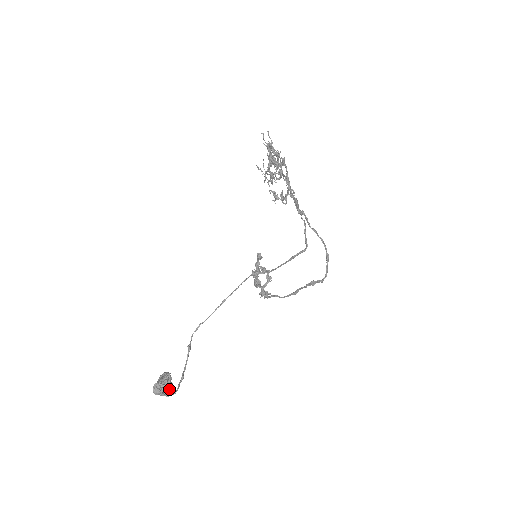
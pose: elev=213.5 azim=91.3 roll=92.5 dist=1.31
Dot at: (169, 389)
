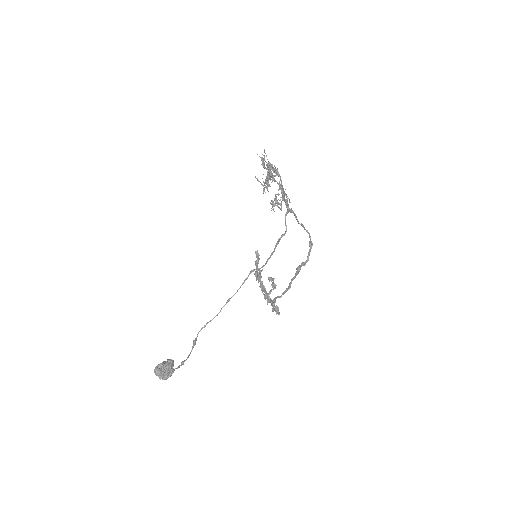
Dot at: (170, 373)
